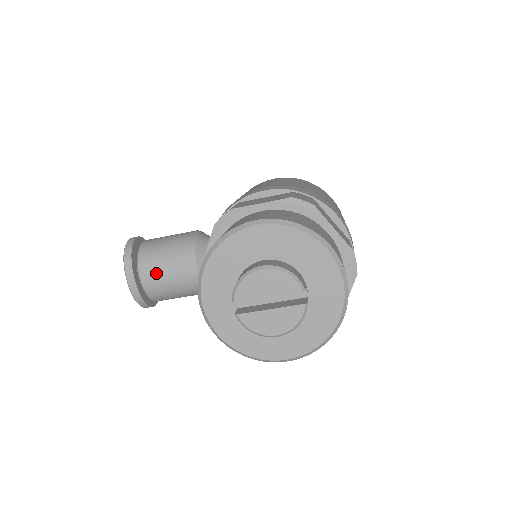
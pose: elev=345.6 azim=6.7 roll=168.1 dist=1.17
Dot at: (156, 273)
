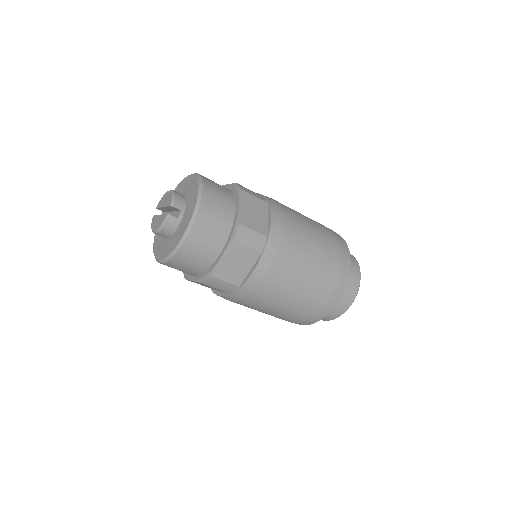
Dot at: occluded
